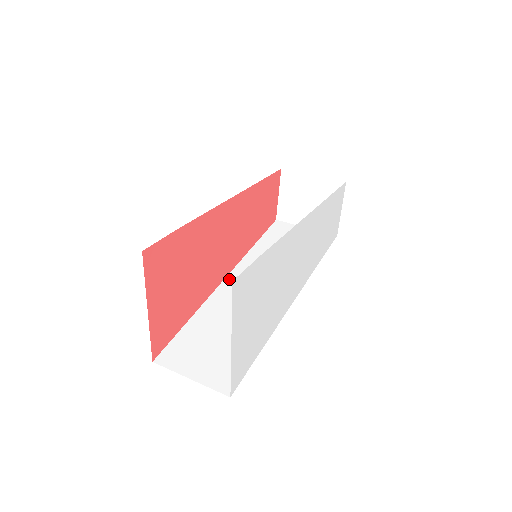
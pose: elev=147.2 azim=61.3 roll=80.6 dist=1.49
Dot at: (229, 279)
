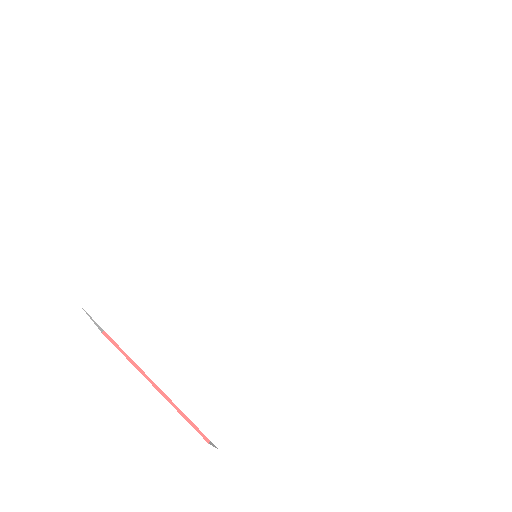
Dot at: occluded
